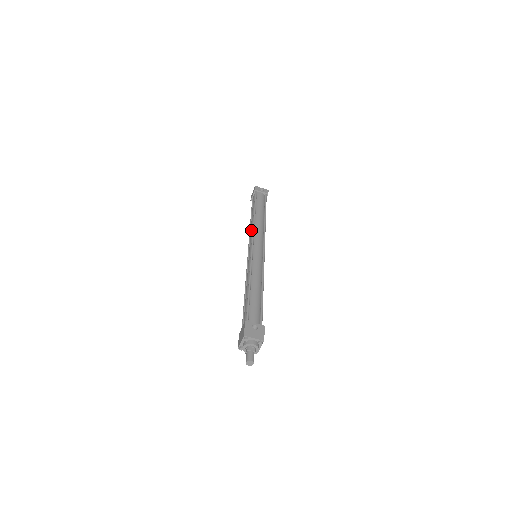
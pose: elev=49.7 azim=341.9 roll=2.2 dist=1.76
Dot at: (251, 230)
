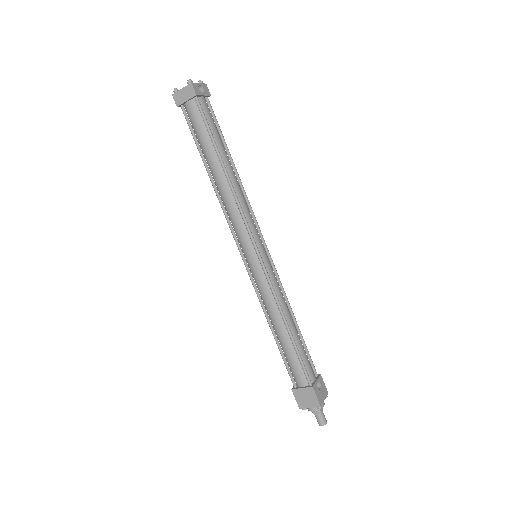
Dot at: (232, 205)
